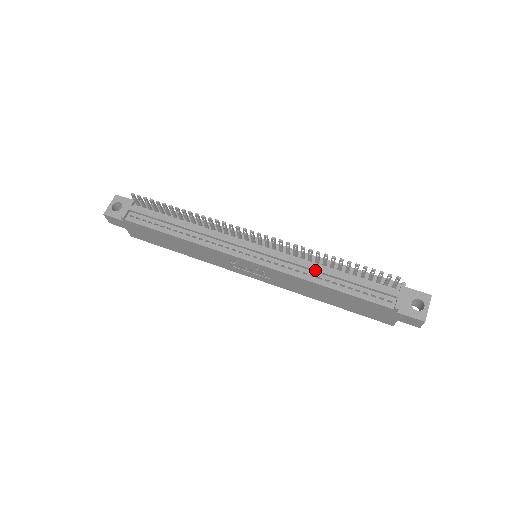
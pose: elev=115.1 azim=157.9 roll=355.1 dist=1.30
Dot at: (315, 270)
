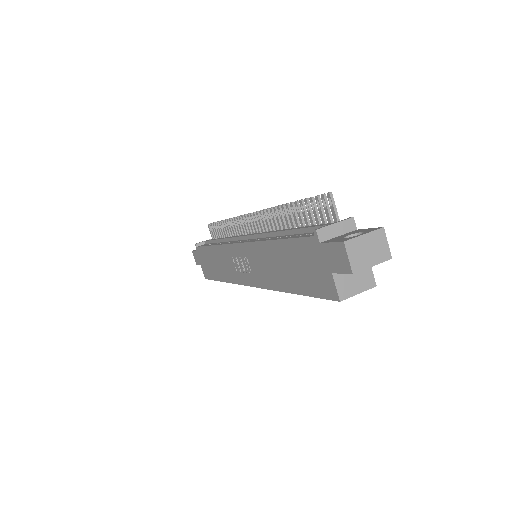
Dot at: (275, 232)
